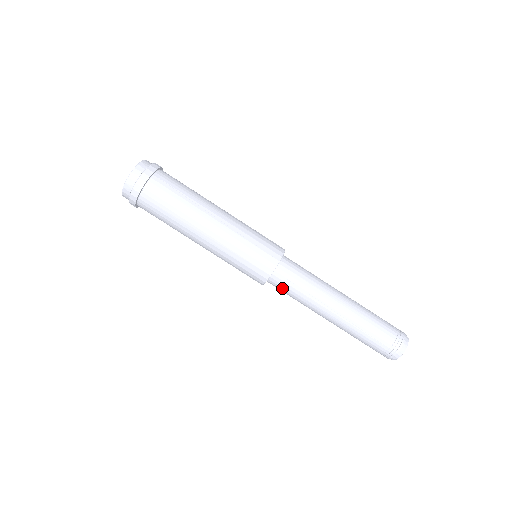
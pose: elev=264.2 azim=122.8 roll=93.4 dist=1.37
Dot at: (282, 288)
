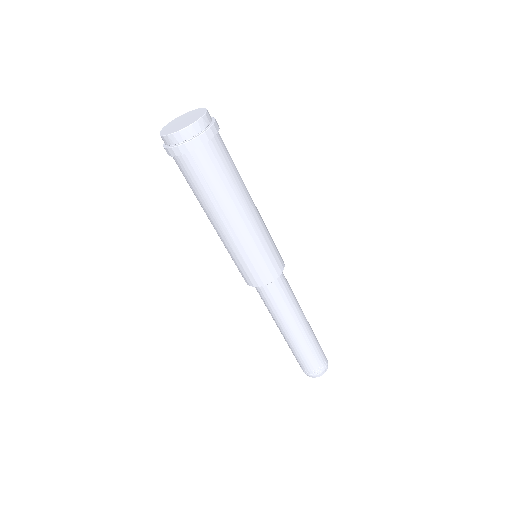
Dot at: occluded
